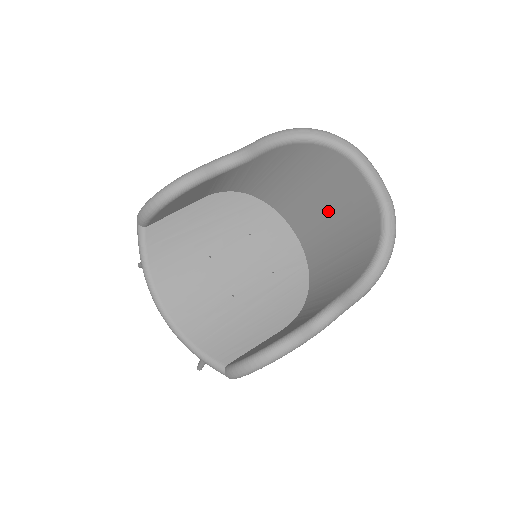
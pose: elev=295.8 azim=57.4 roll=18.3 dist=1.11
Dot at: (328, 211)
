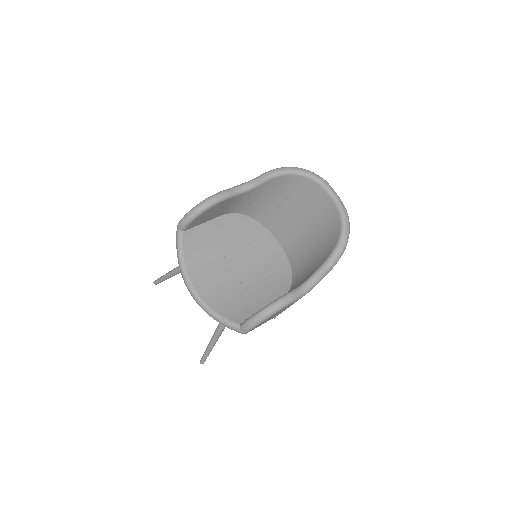
Dot at: (305, 223)
